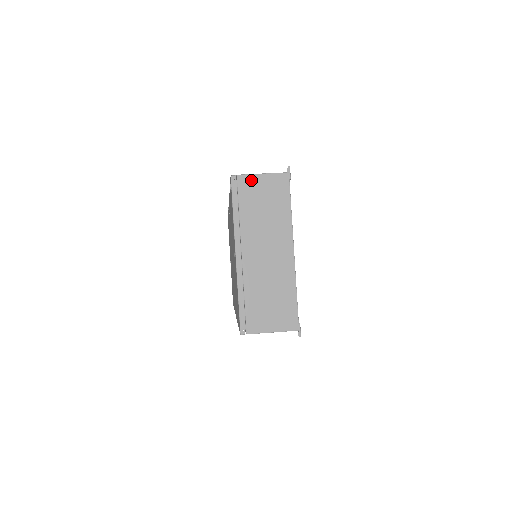
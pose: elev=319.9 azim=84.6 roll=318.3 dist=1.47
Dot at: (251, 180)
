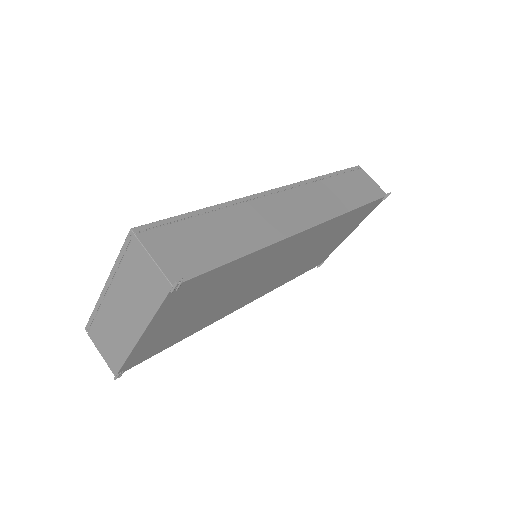
Dot at: (142, 252)
